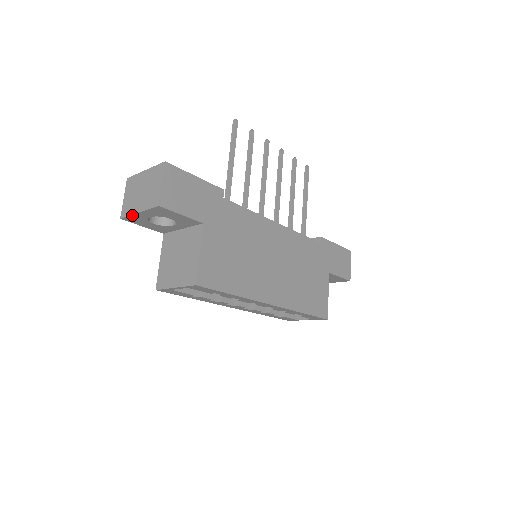
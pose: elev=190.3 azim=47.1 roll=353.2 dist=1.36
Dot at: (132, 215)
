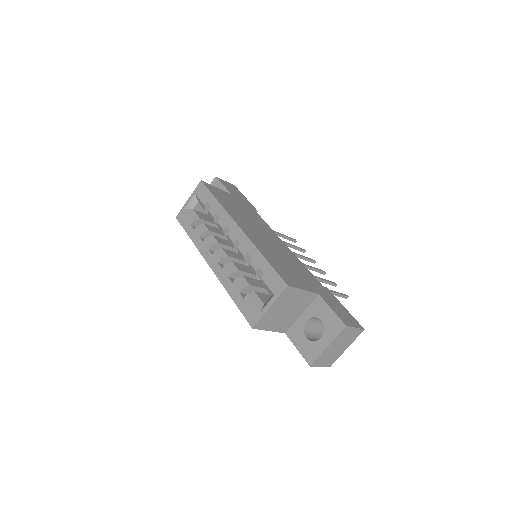
Dot at: occluded
